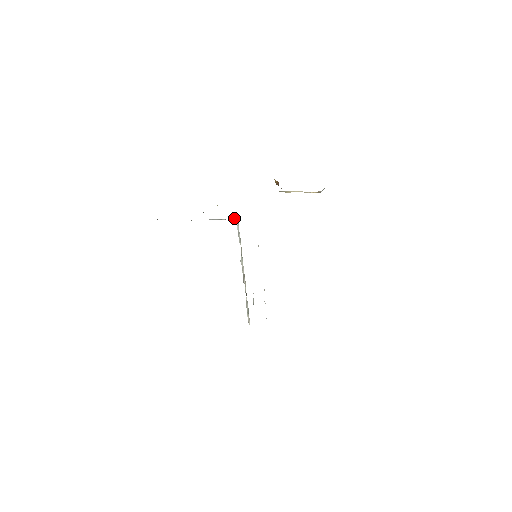
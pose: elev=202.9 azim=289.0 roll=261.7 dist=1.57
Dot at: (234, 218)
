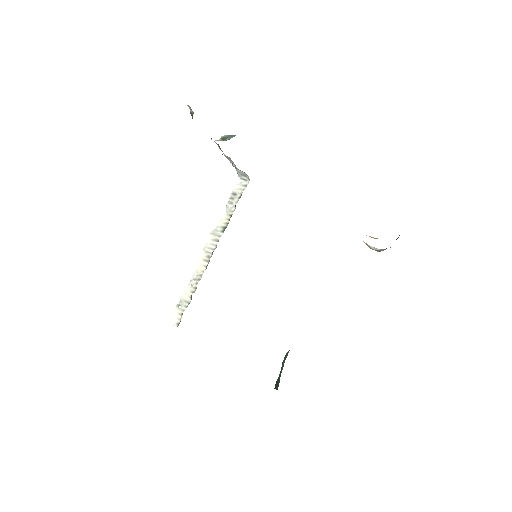
Dot at: (244, 174)
